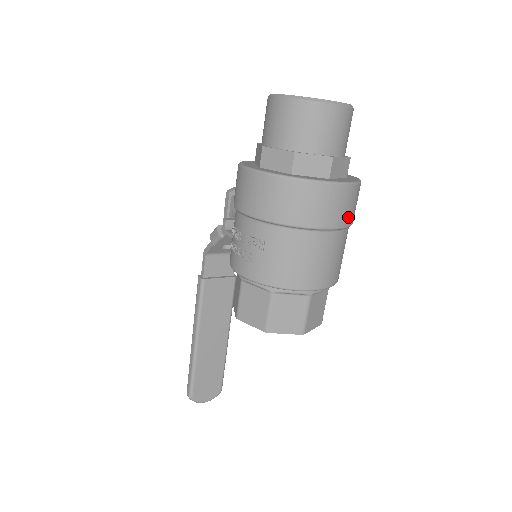
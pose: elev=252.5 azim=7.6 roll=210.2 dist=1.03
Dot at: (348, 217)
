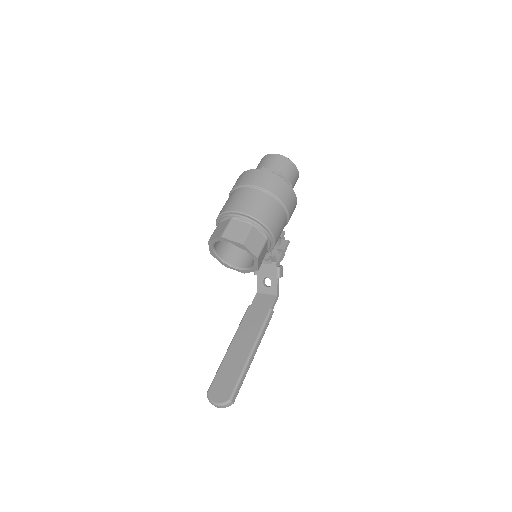
Dot at: (260, 183)
